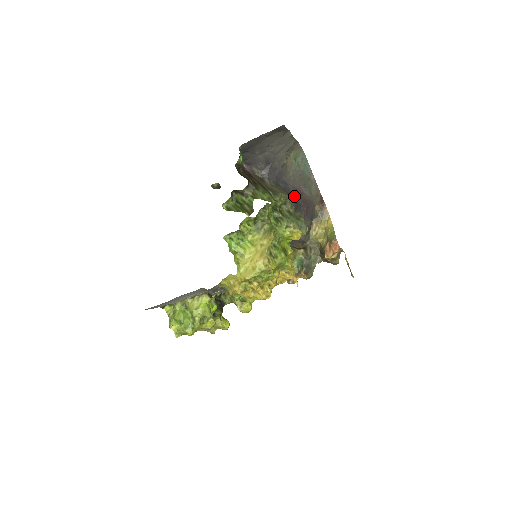
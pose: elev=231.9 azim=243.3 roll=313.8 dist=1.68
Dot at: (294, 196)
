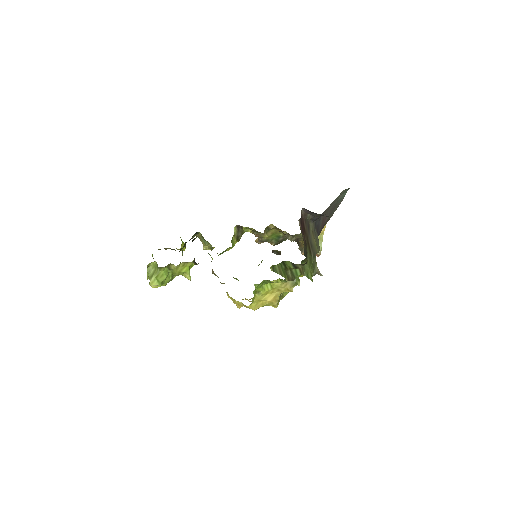
Dot at: (319, 230)
